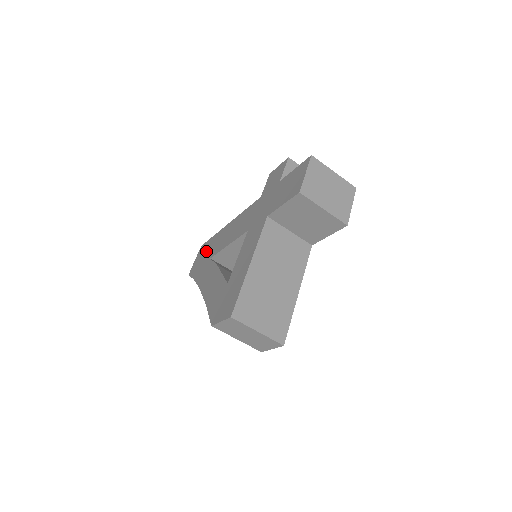
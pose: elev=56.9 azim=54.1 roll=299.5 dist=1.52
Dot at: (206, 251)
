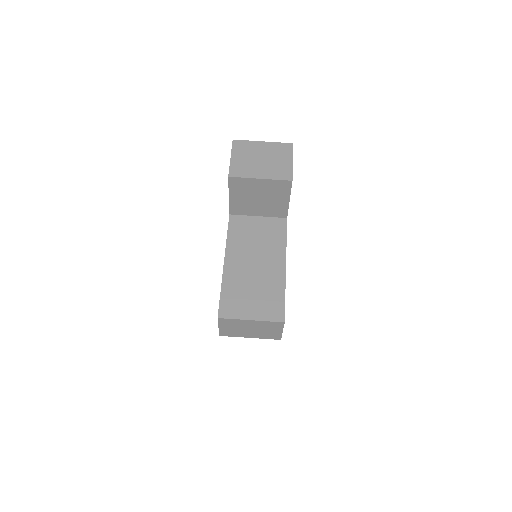
Dot at: occluded
